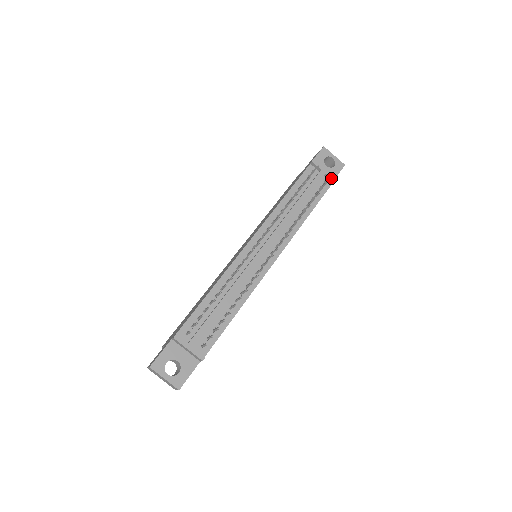
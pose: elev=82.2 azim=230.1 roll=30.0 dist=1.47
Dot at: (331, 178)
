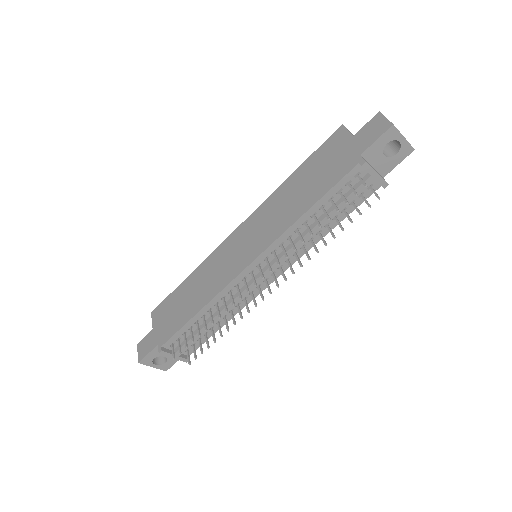
Dot at: (381, 185)
